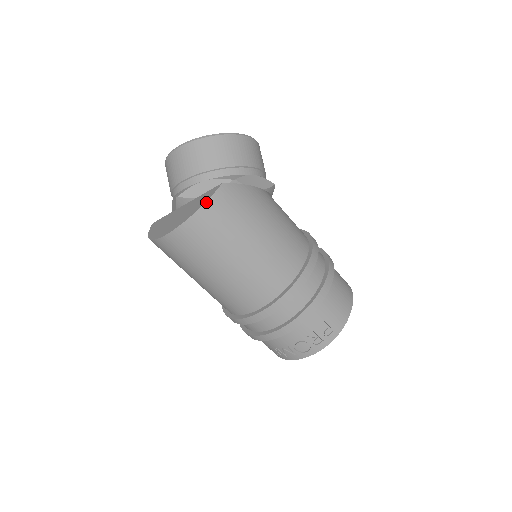
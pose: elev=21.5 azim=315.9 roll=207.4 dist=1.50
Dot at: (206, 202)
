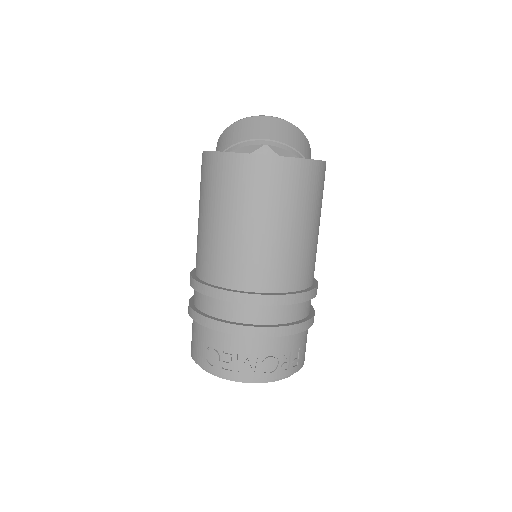
Dot at: (319, 160)
